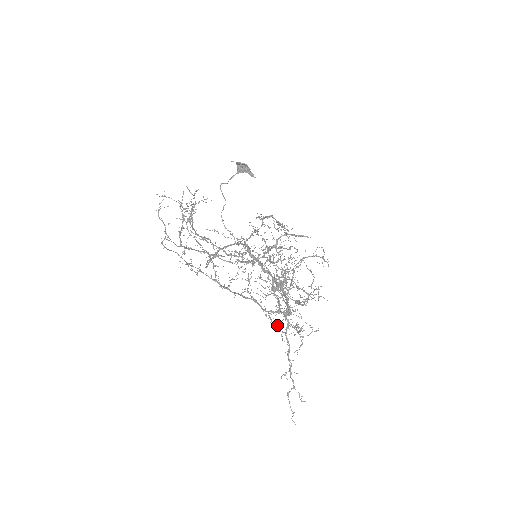
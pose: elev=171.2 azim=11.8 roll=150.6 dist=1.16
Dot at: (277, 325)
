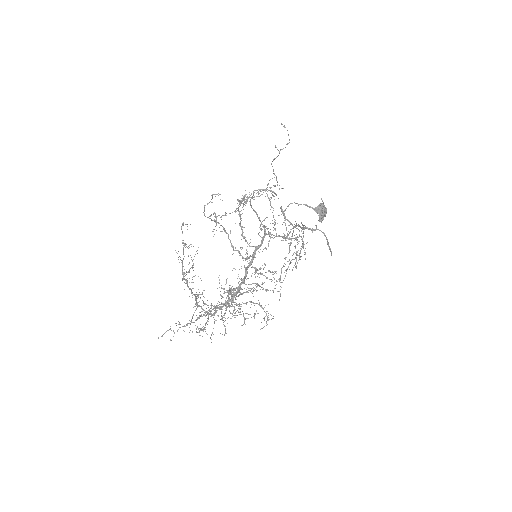
Dot at: occluded
